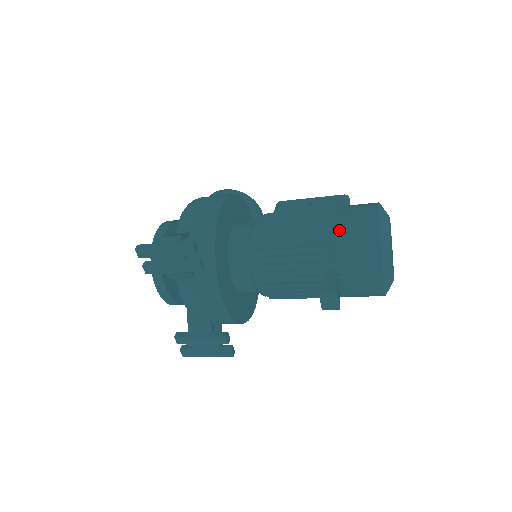
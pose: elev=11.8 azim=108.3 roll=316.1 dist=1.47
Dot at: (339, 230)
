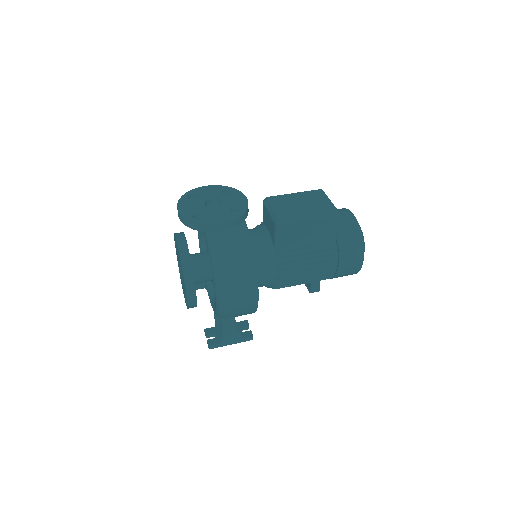
Dot at: (333, 274)
